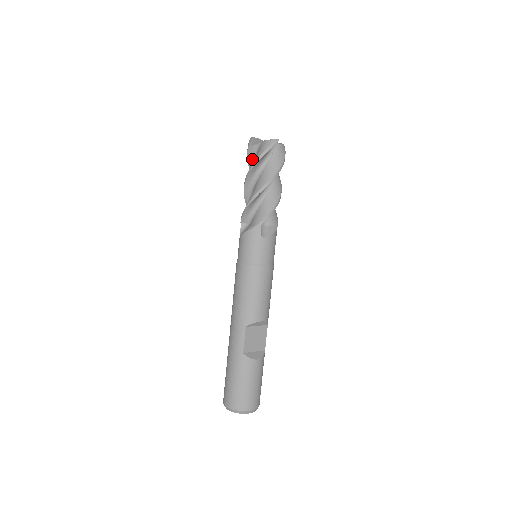
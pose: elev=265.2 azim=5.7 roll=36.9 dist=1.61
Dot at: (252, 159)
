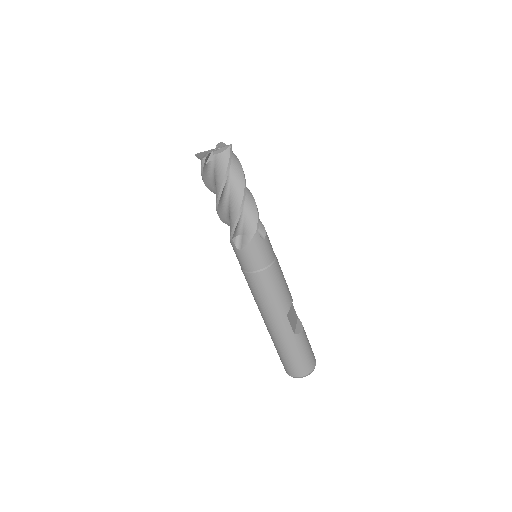
Dot at: (207, 176)
